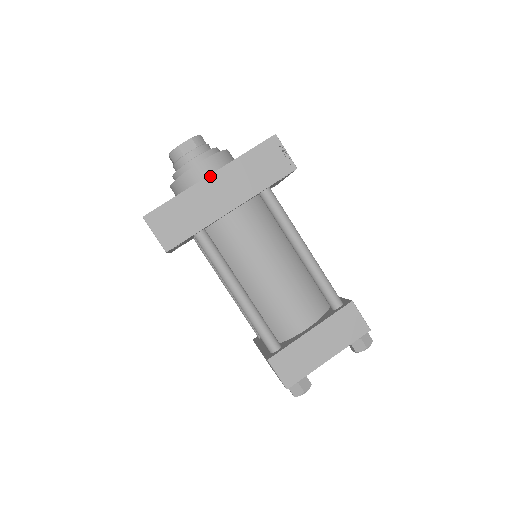
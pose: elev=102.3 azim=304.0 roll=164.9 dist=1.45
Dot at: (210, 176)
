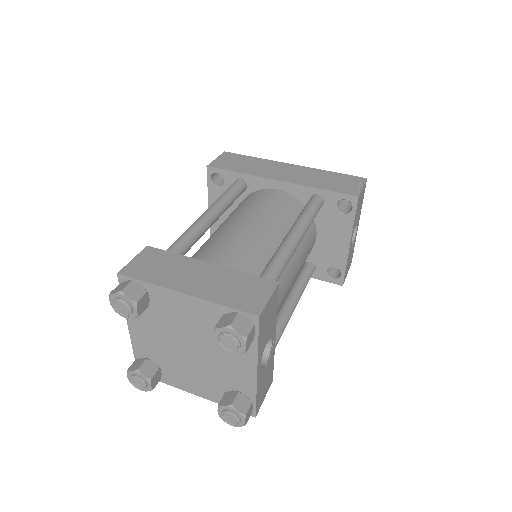
Dot at: (291, 164)
